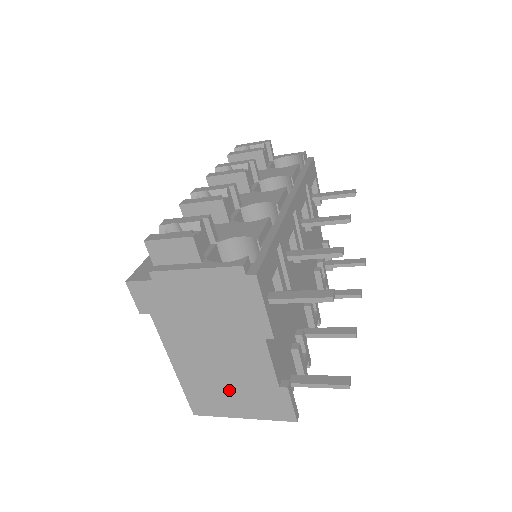
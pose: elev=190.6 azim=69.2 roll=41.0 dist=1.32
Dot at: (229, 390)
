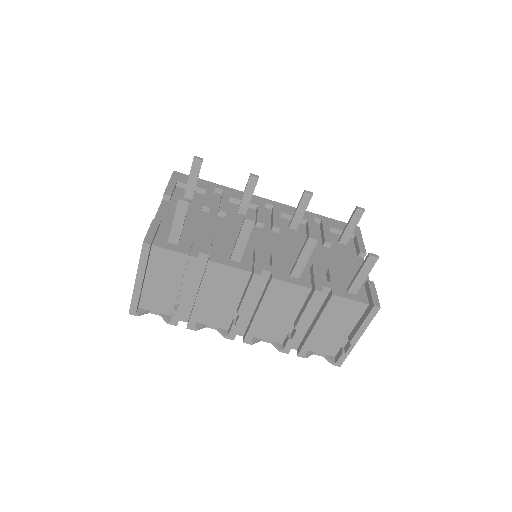
Dot at: occluded
